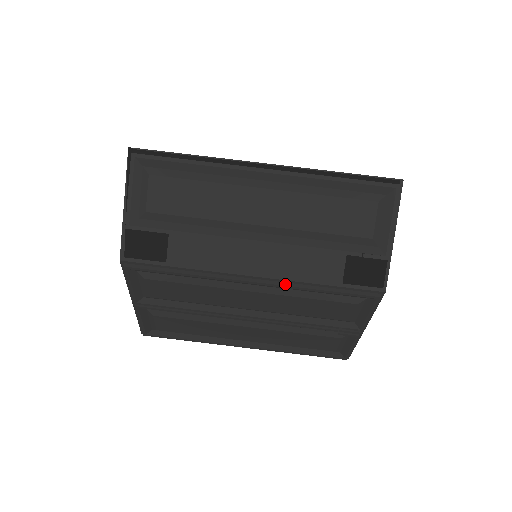
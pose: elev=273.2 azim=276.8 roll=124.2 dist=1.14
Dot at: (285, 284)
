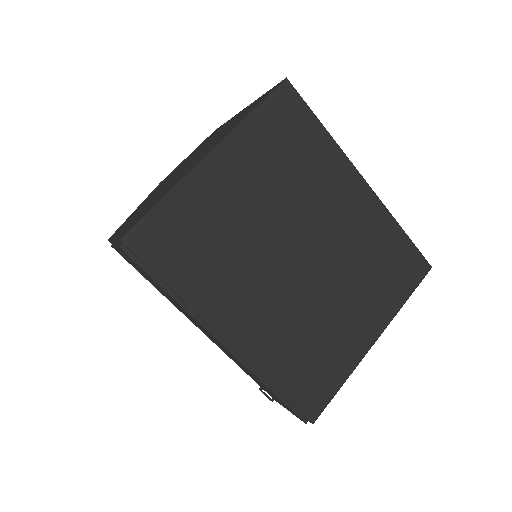
Dot at: occluded
